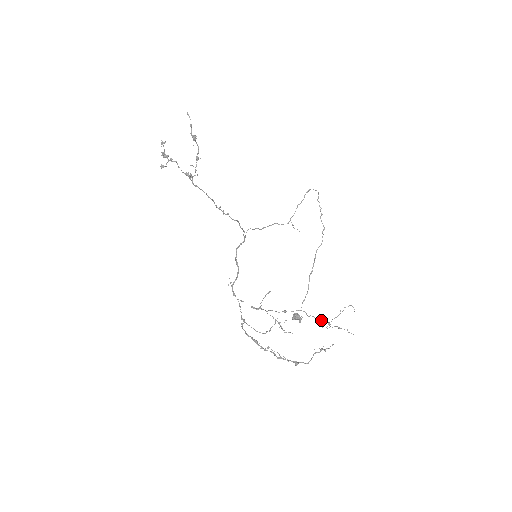
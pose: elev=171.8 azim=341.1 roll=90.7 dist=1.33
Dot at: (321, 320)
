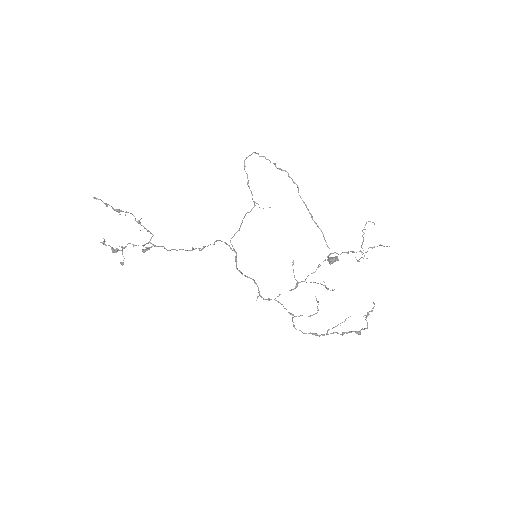
Dot at: (353, 252)
